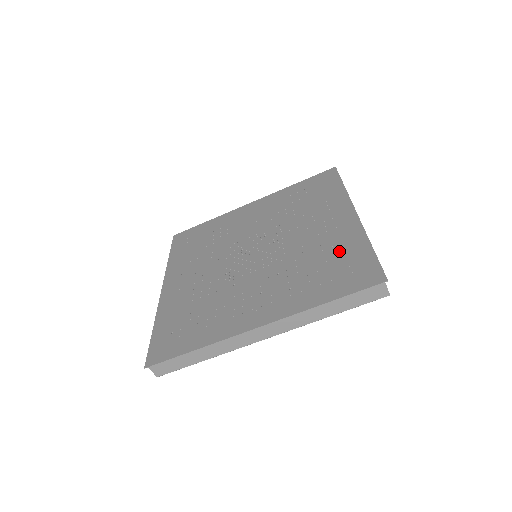
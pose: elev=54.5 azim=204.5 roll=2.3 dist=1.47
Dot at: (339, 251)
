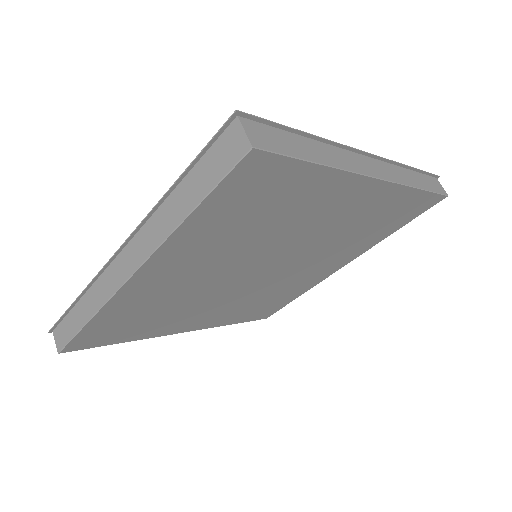
Dot at: occluded
